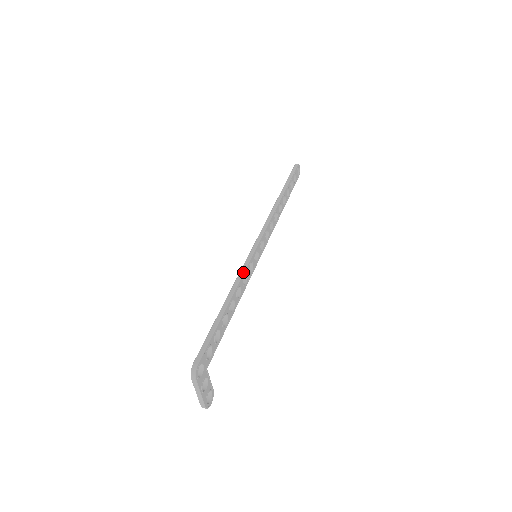
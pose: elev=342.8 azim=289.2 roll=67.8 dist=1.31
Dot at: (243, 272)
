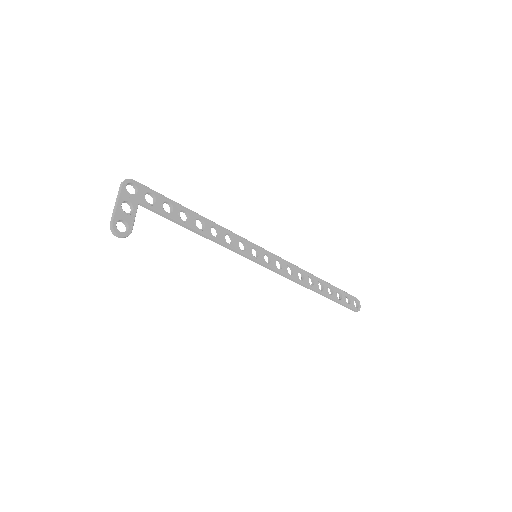
Dot at: (230, 231)
